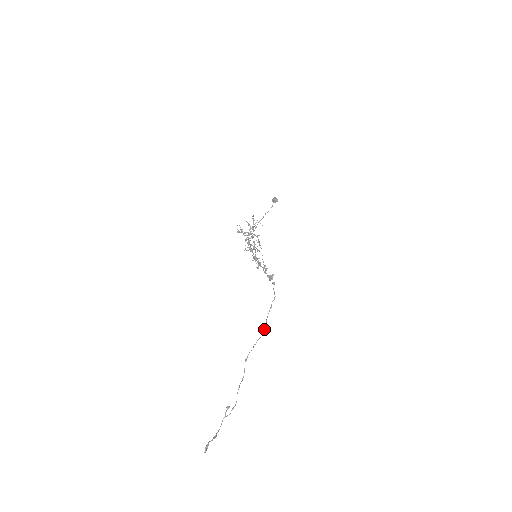
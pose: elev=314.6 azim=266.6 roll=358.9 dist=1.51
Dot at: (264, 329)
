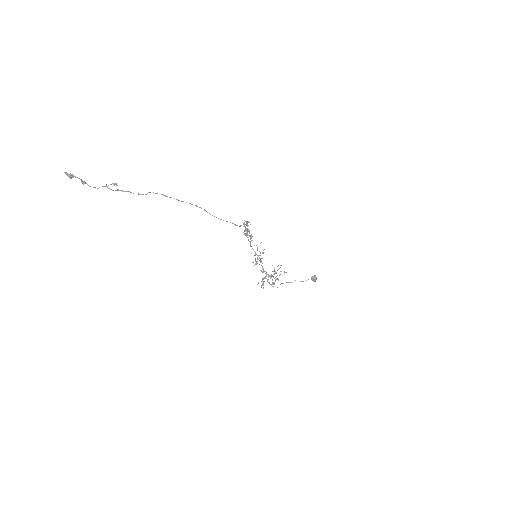
Dot at: occluded
